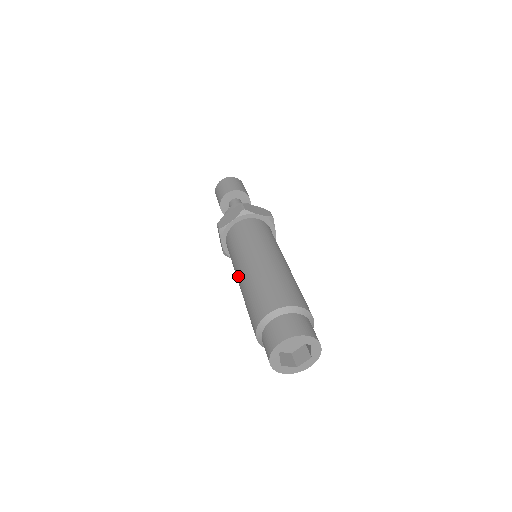
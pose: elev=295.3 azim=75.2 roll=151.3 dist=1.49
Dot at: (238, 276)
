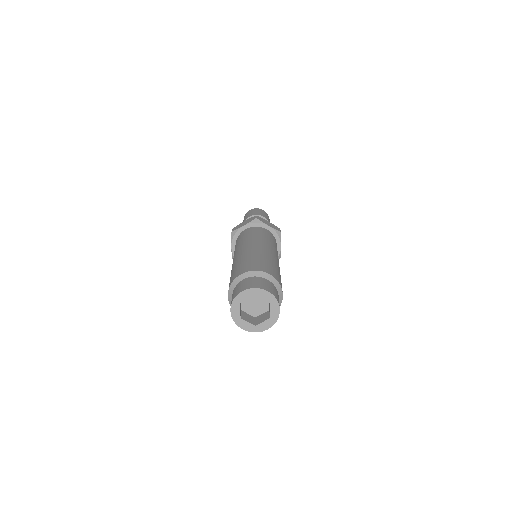
Dot at: (233, 260)
